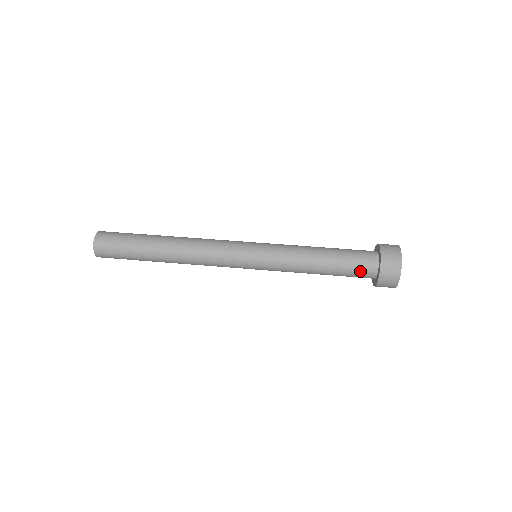
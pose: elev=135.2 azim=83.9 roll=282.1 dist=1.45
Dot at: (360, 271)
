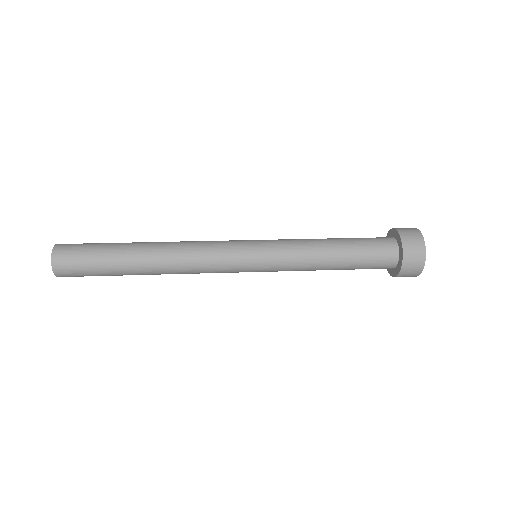
Dot at: (377, 240)
